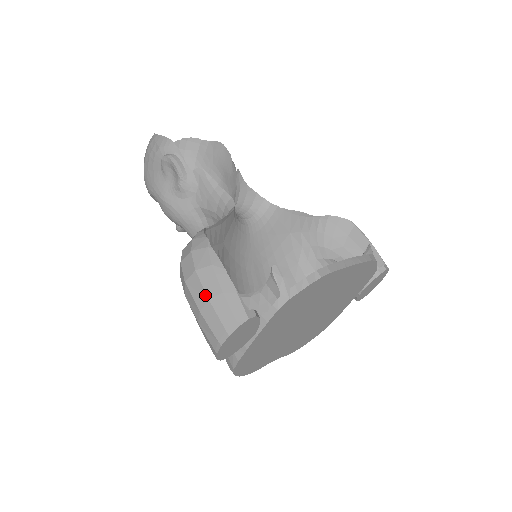
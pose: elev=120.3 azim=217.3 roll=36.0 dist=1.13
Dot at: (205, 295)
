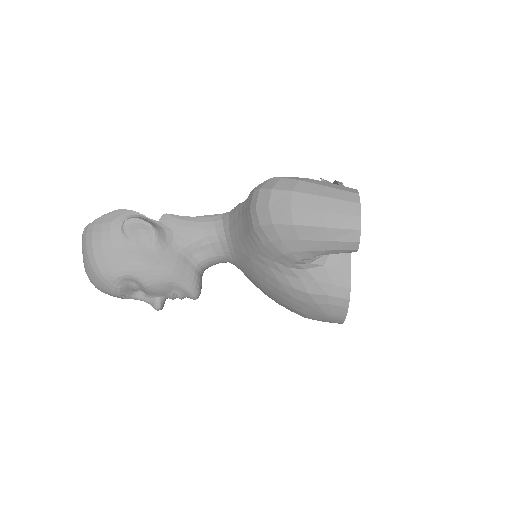
Dot at: (317, 197)
